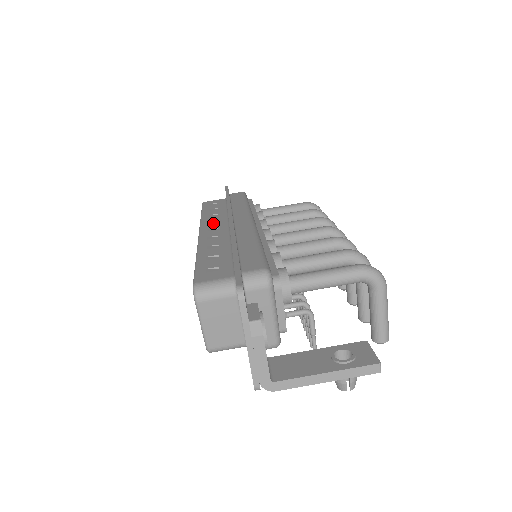
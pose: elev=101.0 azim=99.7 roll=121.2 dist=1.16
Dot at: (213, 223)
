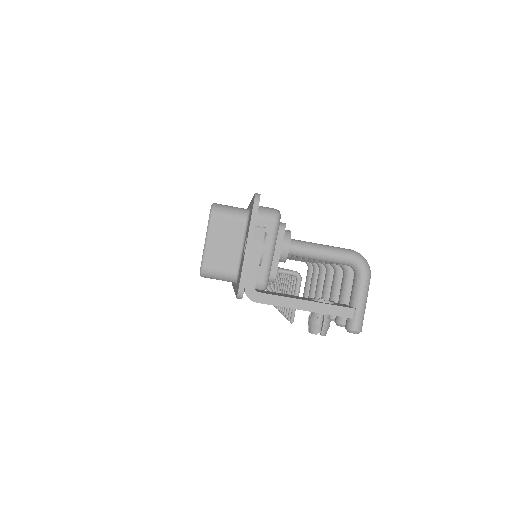
Dot at: occluded
